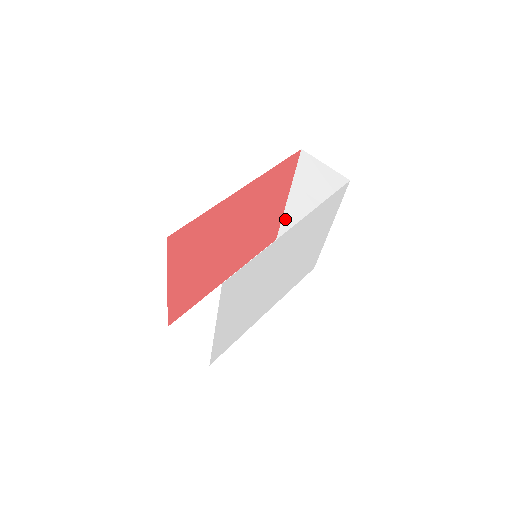
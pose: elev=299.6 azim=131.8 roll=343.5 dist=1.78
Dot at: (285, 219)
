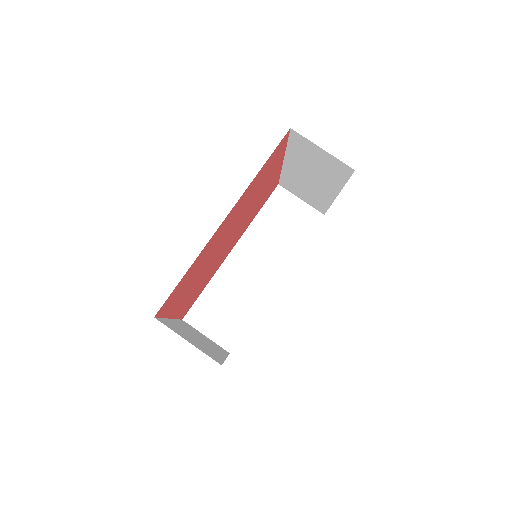
Dot at: (284, 174)
